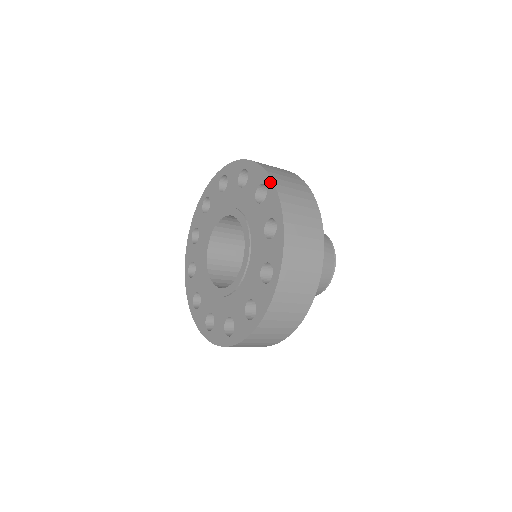
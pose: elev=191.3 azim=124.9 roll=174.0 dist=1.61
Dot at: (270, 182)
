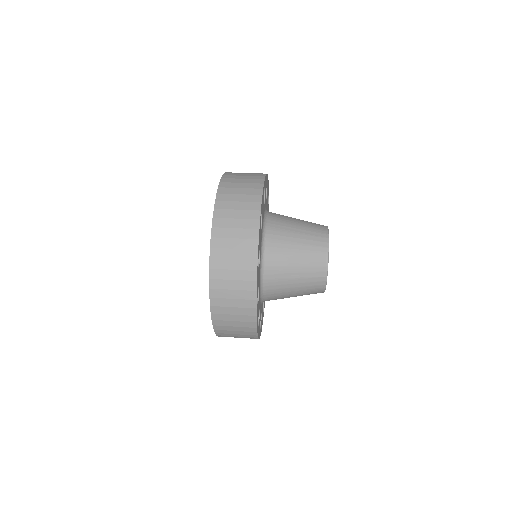
Dot at: occluded
